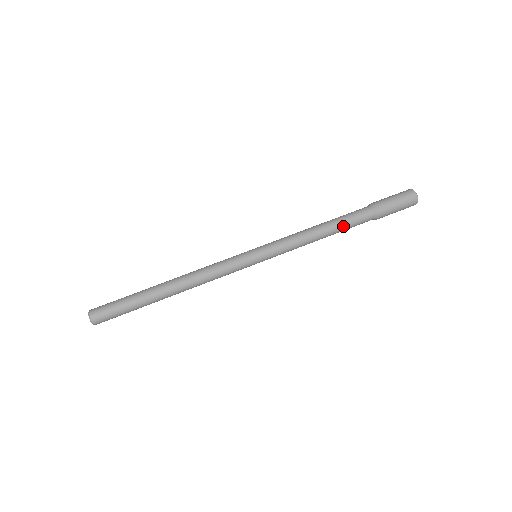
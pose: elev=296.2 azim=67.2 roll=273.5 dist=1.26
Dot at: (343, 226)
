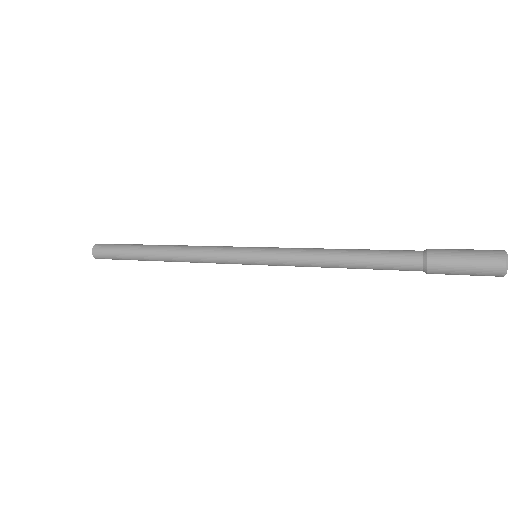
Dot at: (372, 250)
